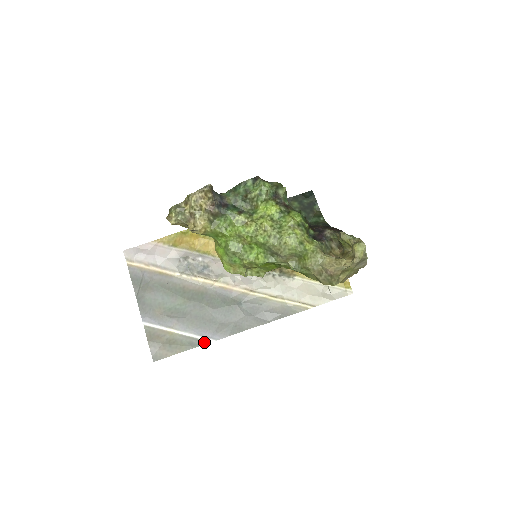
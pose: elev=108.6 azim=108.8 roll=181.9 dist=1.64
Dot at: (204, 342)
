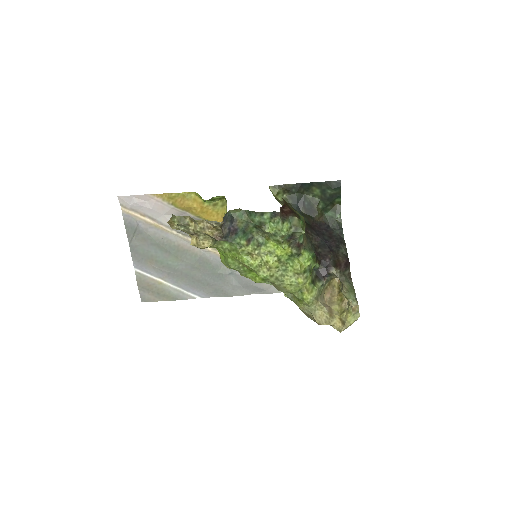
Dot at: (190, 297)
